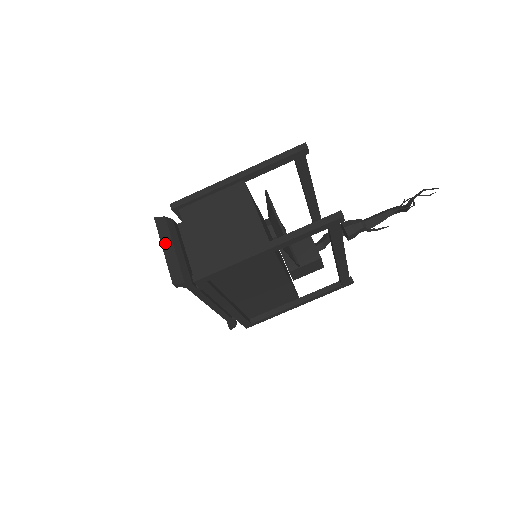
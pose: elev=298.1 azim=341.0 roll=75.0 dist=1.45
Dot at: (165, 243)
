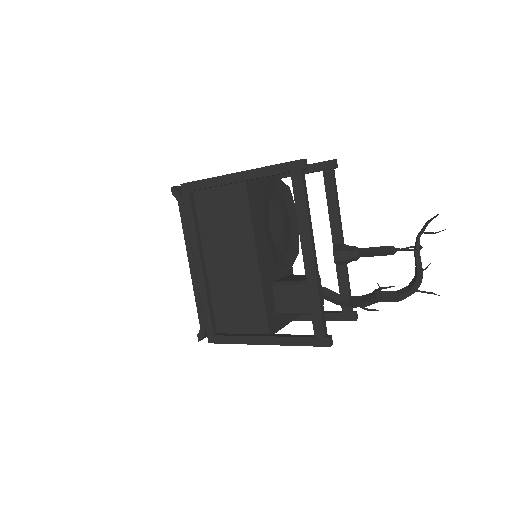
Dot at: occluded
